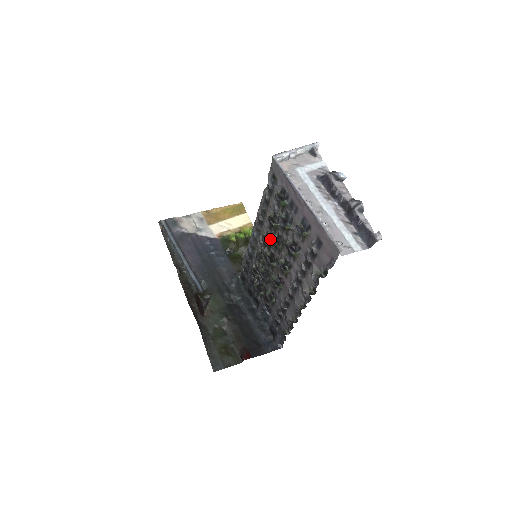
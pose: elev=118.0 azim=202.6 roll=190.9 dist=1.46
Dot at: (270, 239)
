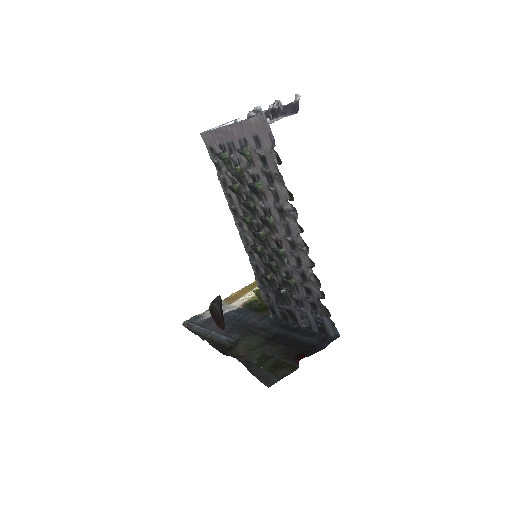
Dot at: (246, 213)
